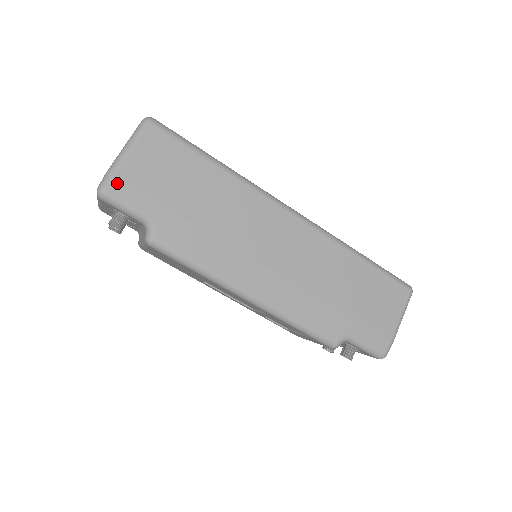
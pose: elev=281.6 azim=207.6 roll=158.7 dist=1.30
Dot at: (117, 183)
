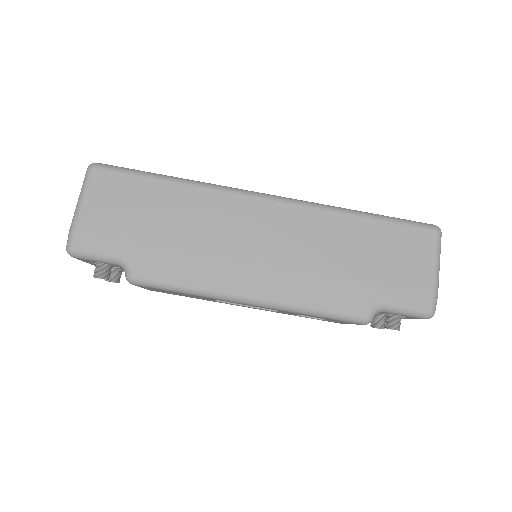
Dot at: (80, 236)
